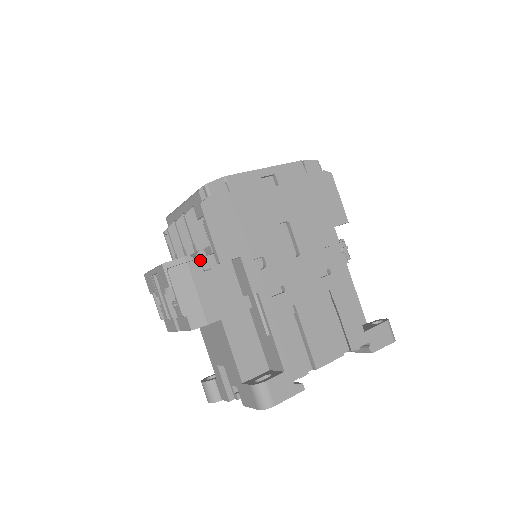
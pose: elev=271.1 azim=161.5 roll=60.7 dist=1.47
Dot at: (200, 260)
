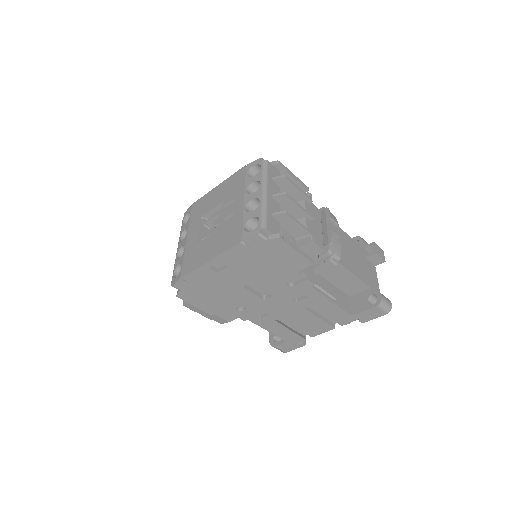
Dot at: occluded
